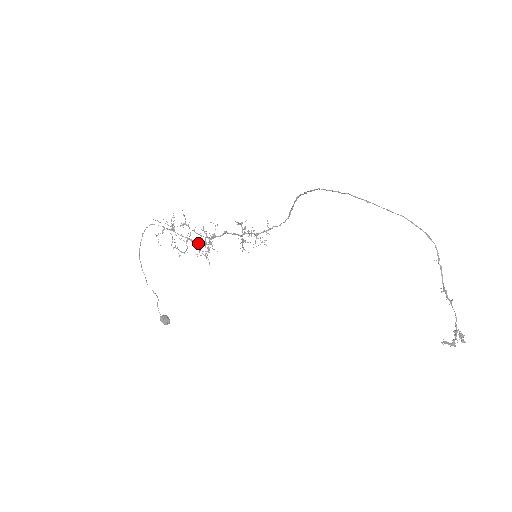
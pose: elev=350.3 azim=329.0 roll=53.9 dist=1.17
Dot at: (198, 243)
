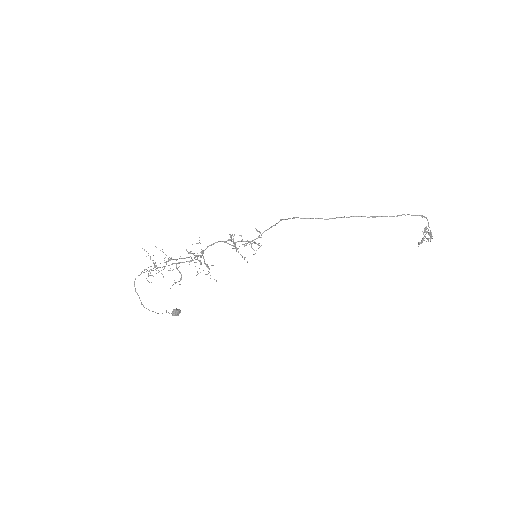
Dot at: occluded
